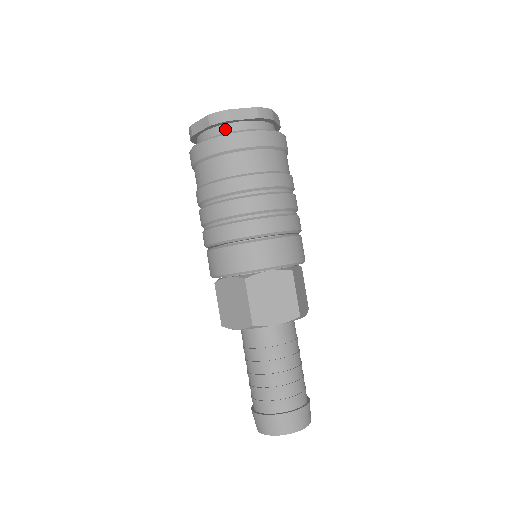
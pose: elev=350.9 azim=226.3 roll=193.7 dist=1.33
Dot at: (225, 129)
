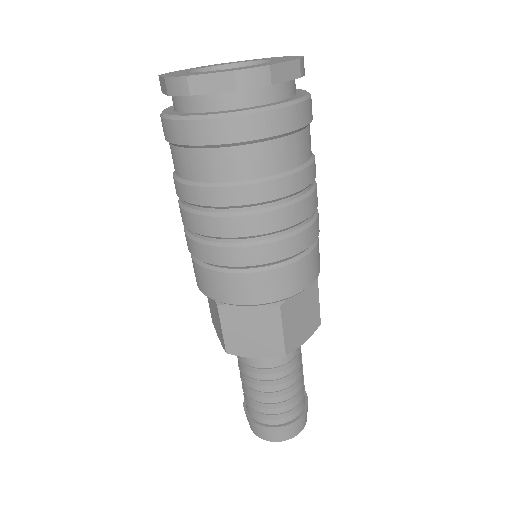
Dot at: (190, 103)
